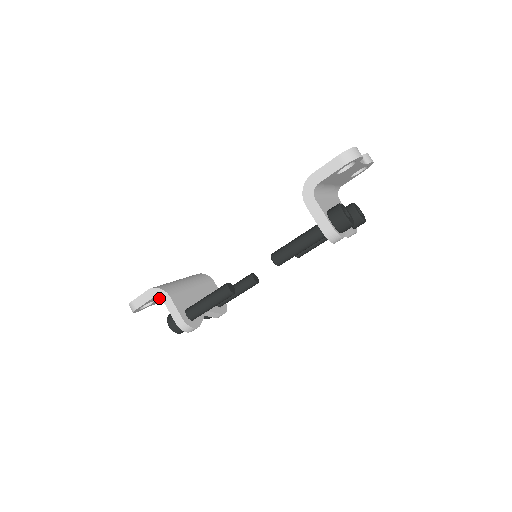
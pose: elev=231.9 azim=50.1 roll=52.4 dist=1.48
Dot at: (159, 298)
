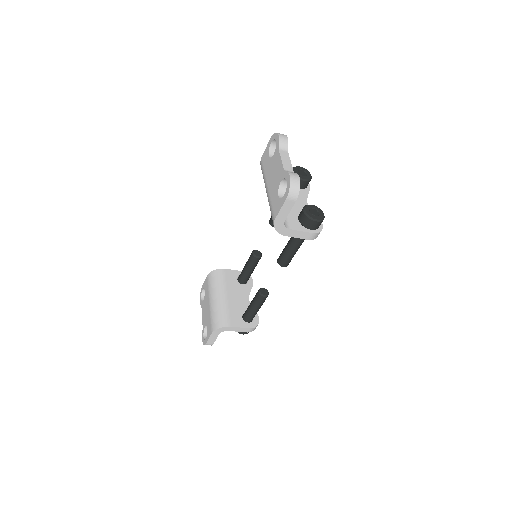
Dot at: occluded
